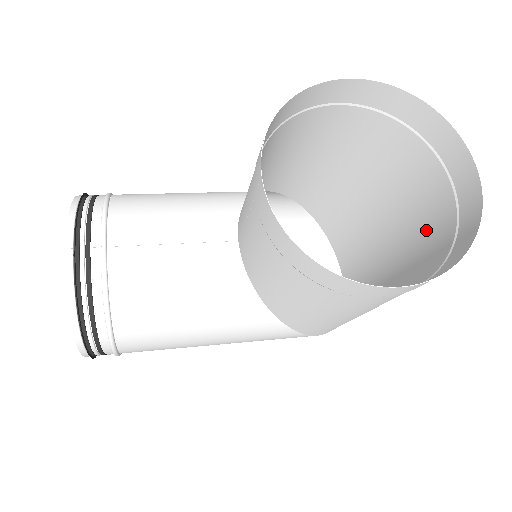
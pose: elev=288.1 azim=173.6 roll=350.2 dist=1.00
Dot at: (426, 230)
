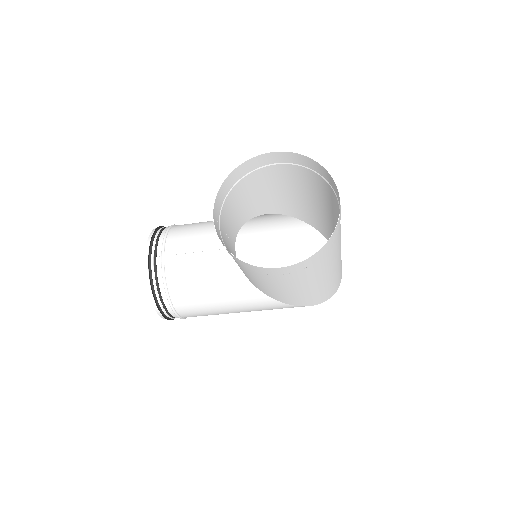
Dot at: (340, 233)
